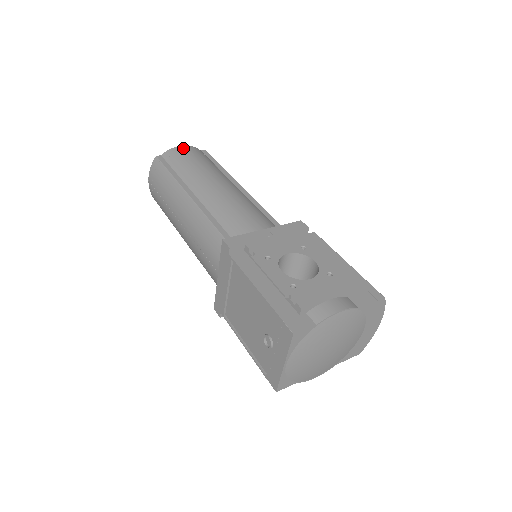
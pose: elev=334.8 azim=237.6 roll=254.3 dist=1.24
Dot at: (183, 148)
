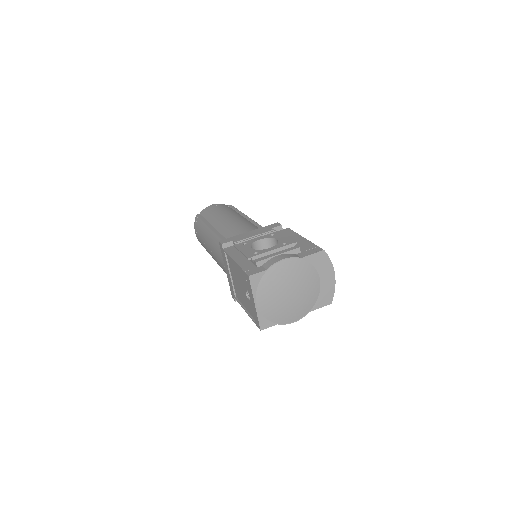
Dot at: (213, 205)
